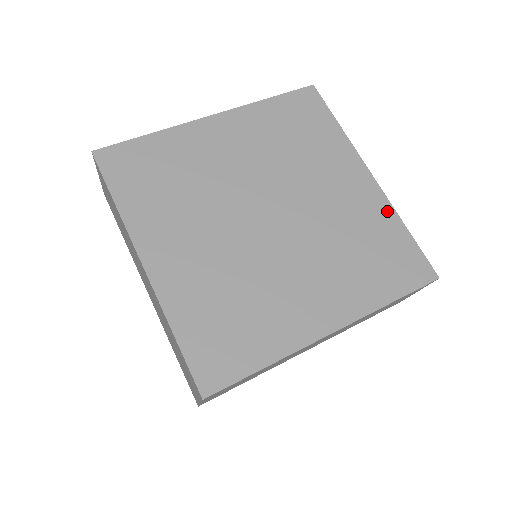
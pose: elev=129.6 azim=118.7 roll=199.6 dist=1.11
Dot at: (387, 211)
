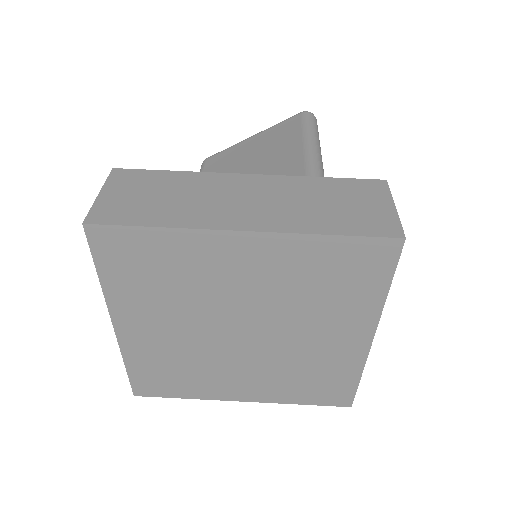
Dot at: (356, 365)
